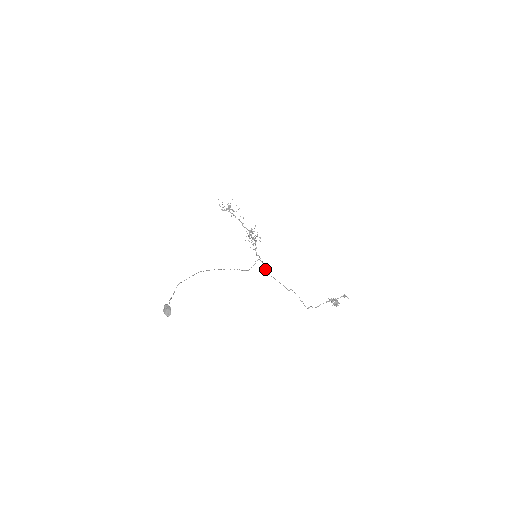
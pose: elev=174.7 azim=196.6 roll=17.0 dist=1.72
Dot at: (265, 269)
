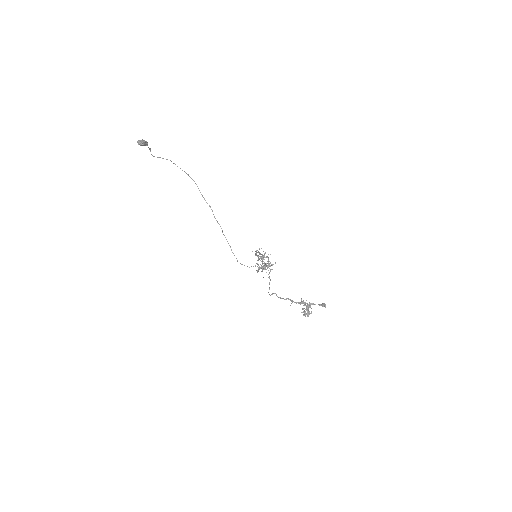
Dot at: occluded
